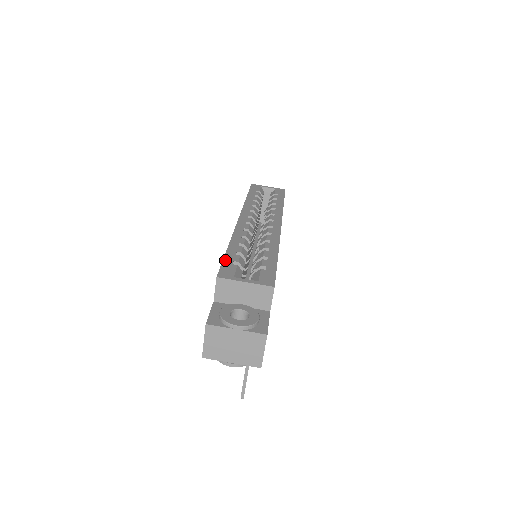
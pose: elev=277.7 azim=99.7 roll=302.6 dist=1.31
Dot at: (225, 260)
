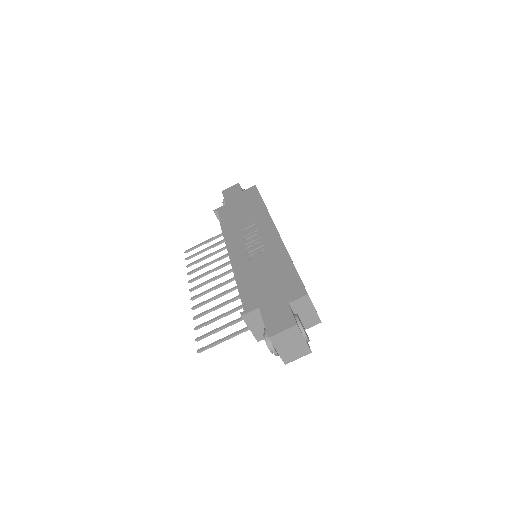
Dot at: occluded
